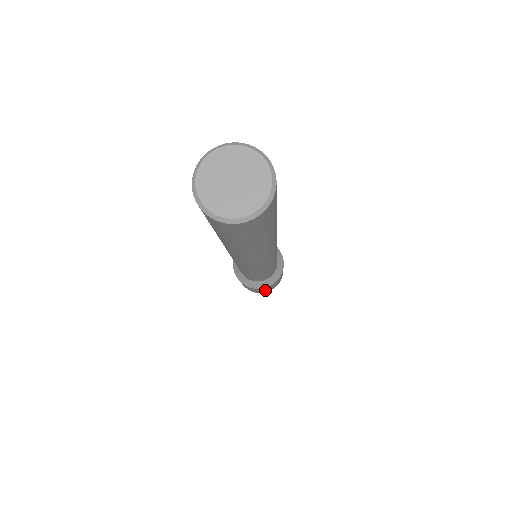
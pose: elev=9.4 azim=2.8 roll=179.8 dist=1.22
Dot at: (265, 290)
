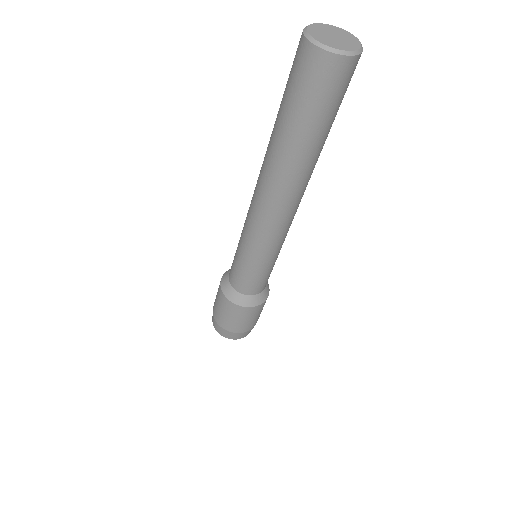
Dot at: (232, 319)
